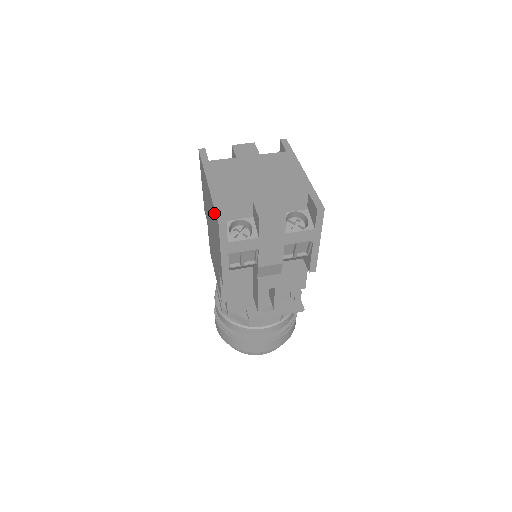
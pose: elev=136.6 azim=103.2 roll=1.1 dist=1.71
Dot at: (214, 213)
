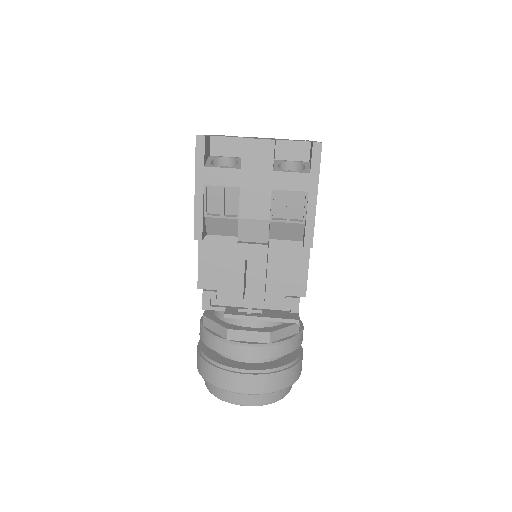
Dot at: occluded
